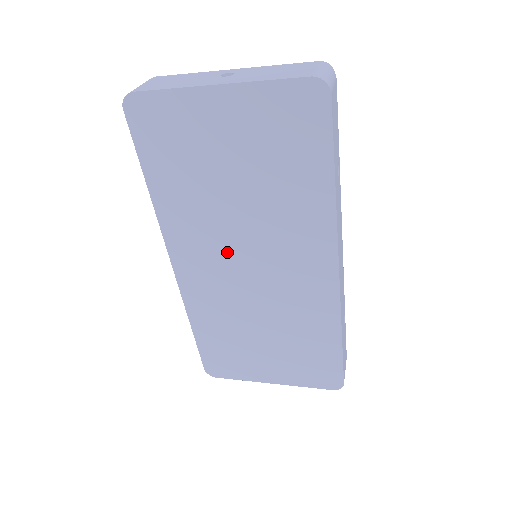
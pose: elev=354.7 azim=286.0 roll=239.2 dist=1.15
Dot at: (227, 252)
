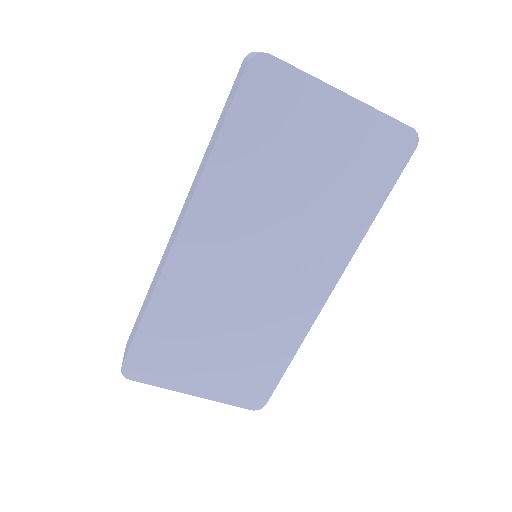
Dot at: (247, 241)
